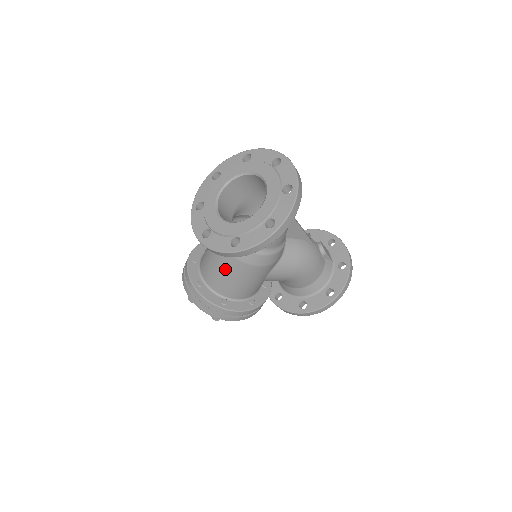
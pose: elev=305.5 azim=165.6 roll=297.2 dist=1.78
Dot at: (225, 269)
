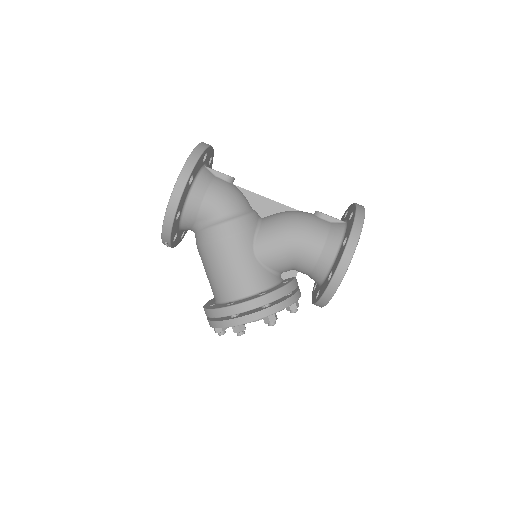
Dot at: (209, 266)
